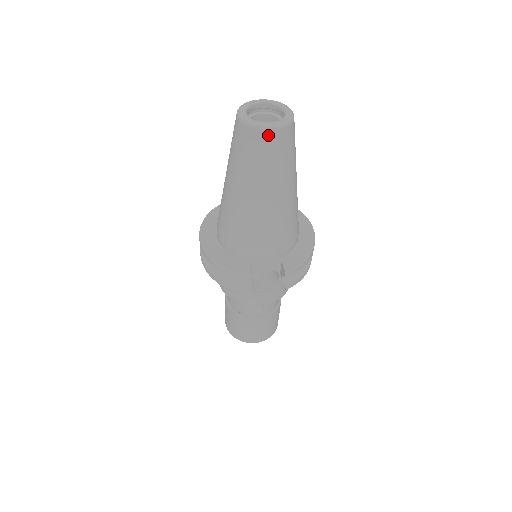
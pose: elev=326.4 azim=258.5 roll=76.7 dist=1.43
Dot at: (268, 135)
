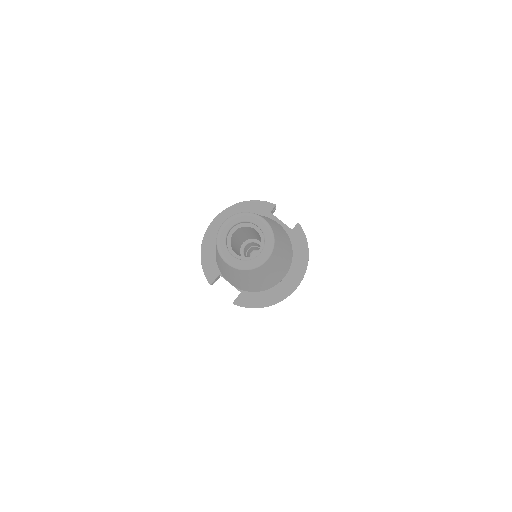
Dot at: (225, 262)
